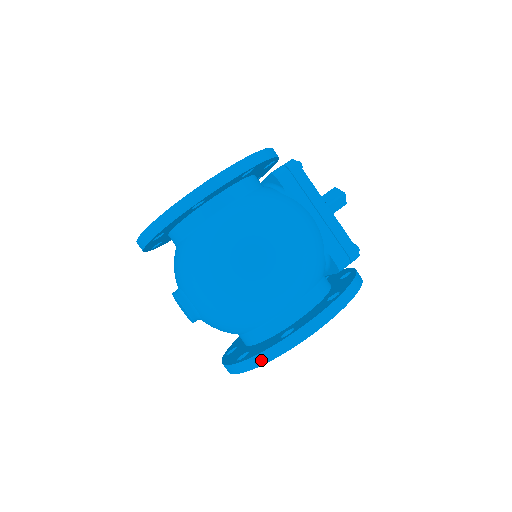
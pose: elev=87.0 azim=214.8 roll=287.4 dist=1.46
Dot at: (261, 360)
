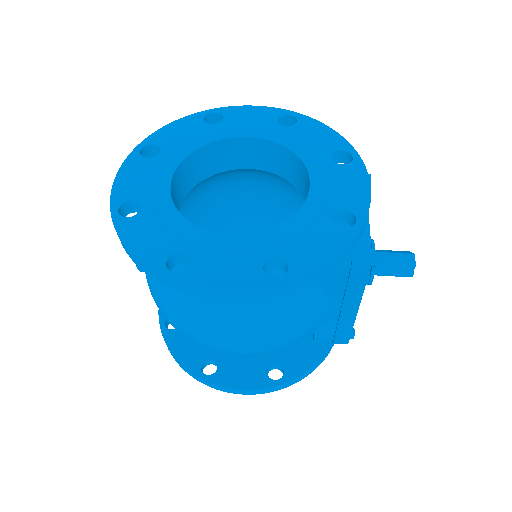
Dot at: (175, 359)
